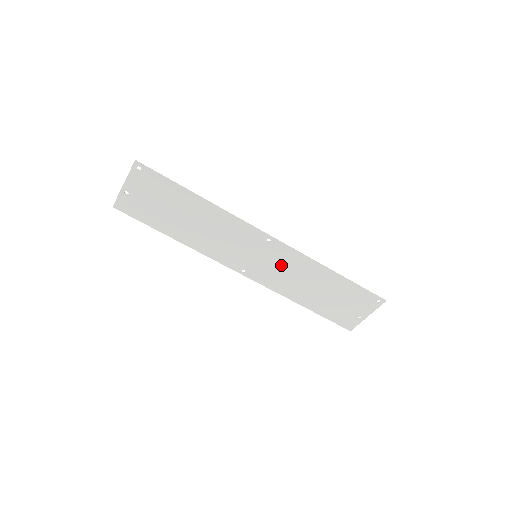
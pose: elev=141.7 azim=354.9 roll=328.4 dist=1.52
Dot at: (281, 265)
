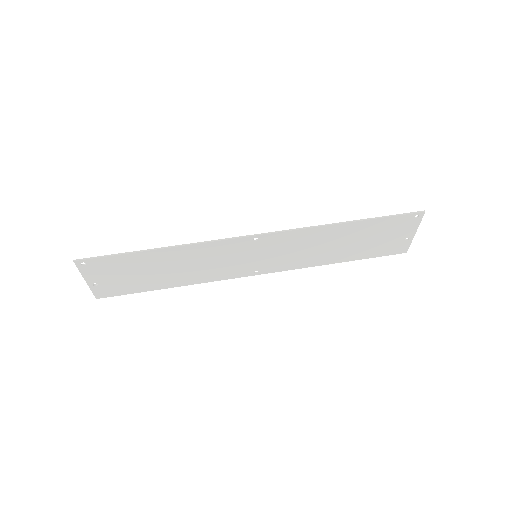
Dot at: (287, 248)
